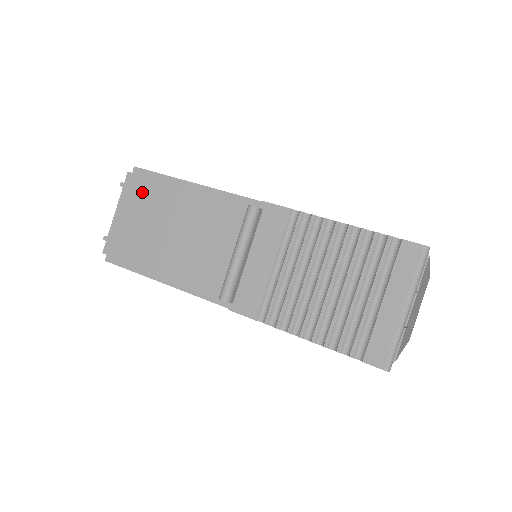
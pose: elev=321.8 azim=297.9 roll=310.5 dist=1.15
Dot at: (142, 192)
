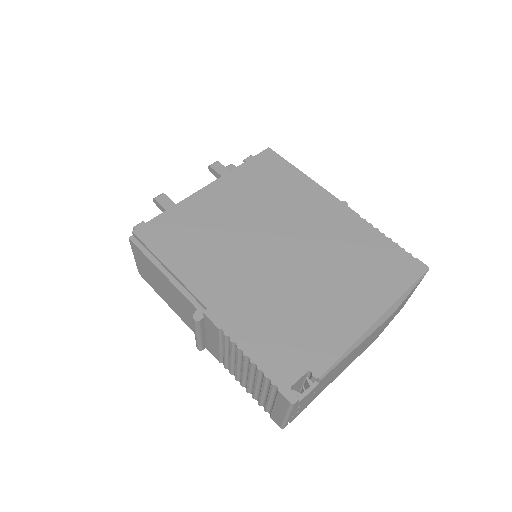
Dot at: (141, 256)
